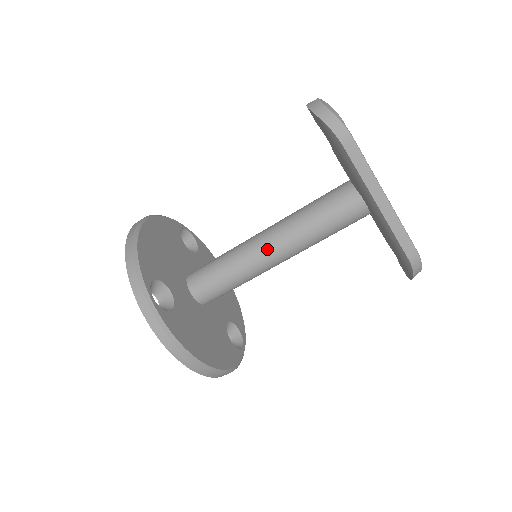
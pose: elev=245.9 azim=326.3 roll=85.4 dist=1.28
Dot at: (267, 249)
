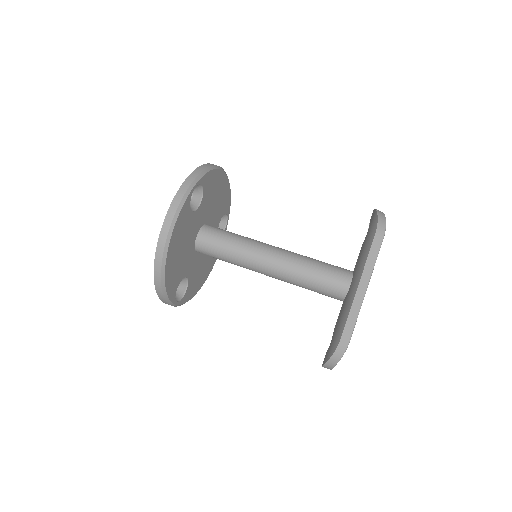
Dot at: (270, 252)
